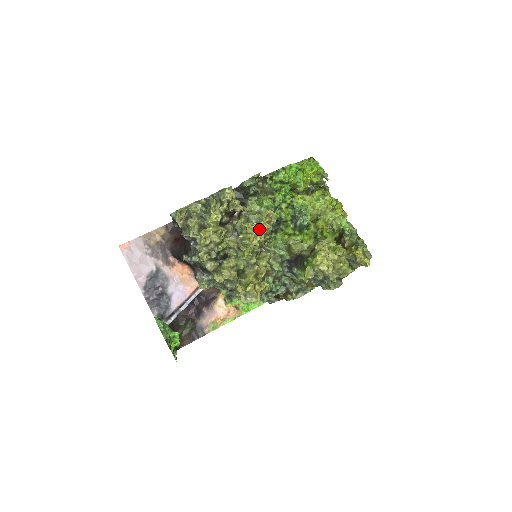
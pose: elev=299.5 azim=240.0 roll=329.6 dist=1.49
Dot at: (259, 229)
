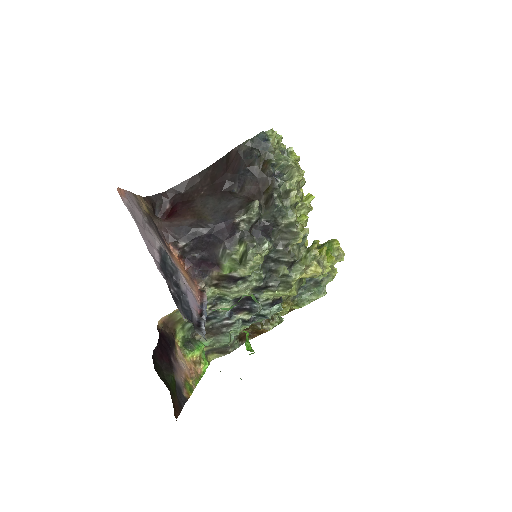
Dot at: occluded
